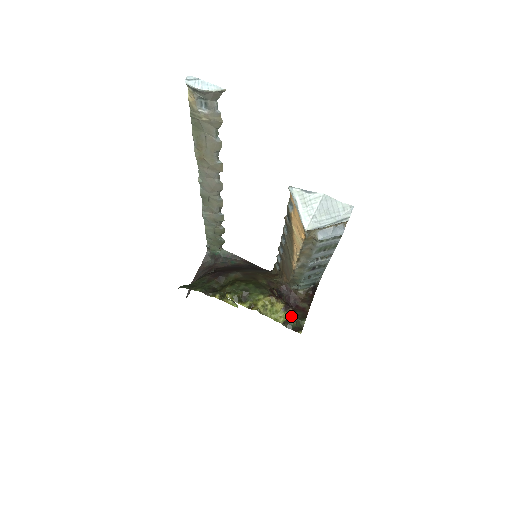
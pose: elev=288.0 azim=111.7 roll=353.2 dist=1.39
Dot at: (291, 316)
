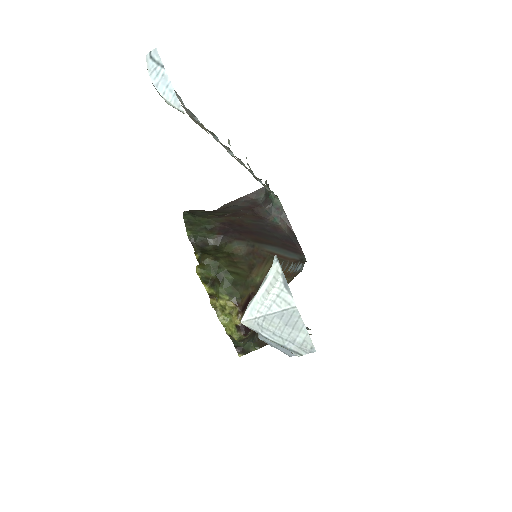
Dot at: (239, 338)
